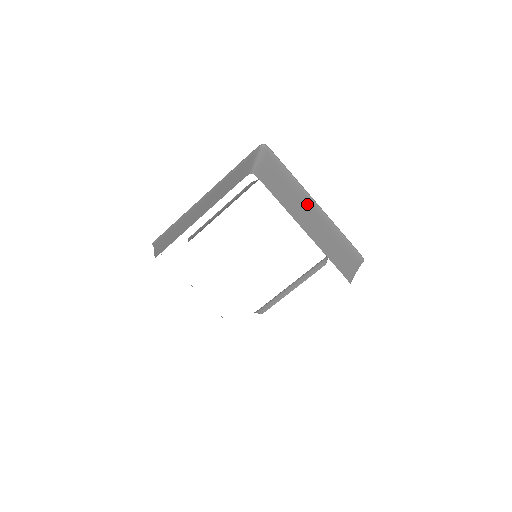
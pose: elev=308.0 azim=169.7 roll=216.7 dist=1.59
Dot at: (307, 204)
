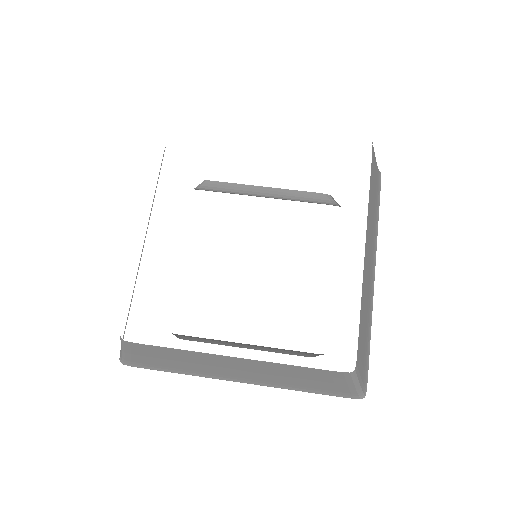
Dot at: (372, 257)
